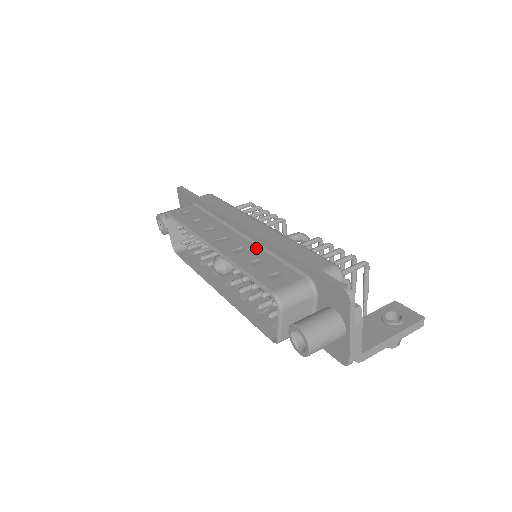
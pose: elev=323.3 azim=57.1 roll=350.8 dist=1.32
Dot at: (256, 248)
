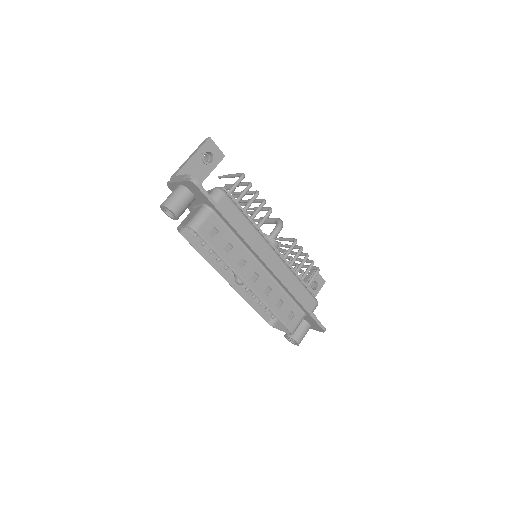
Dot at: (276, 286)
